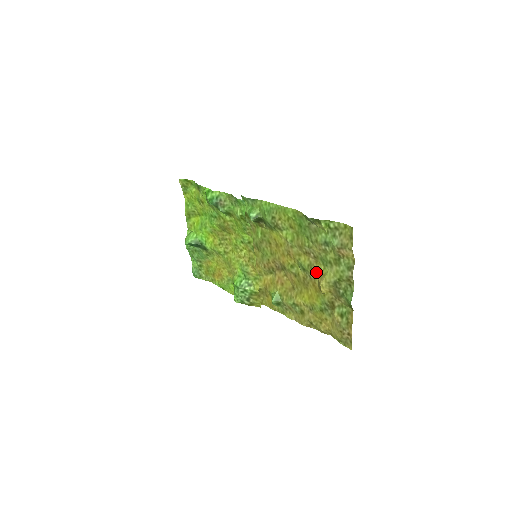
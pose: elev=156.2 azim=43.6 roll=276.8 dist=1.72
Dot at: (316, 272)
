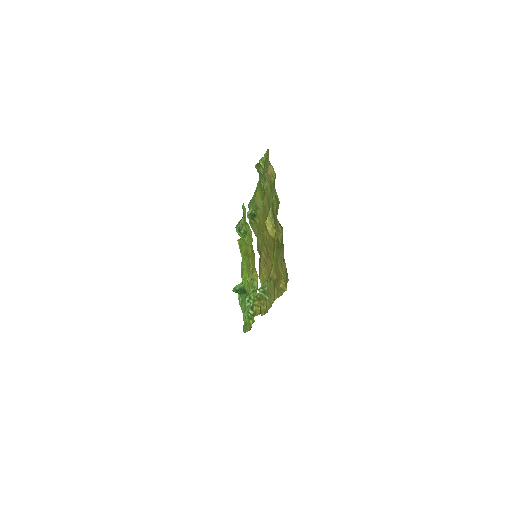
Dot at: occluded
